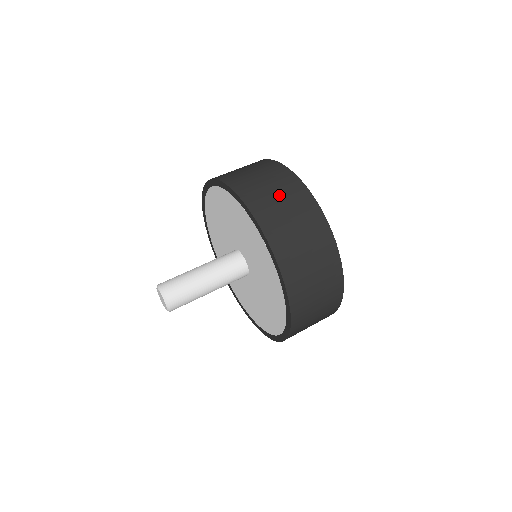
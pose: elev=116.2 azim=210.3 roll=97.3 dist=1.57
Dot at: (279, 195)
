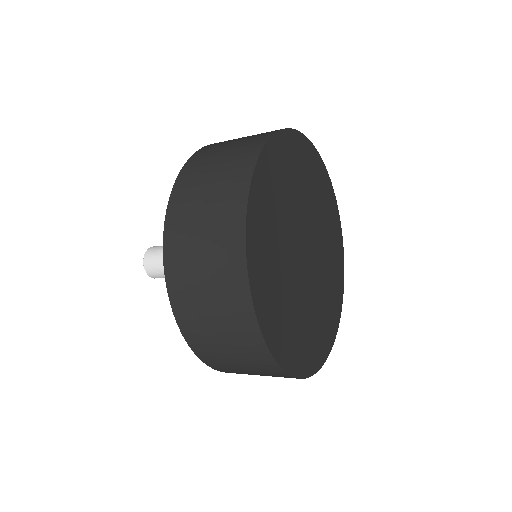
Dot at: (214, 177)
